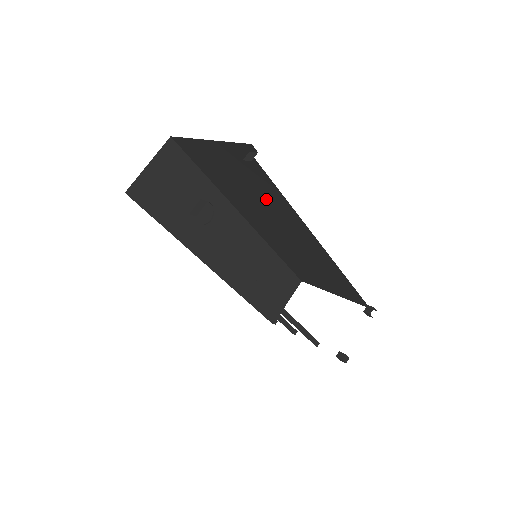
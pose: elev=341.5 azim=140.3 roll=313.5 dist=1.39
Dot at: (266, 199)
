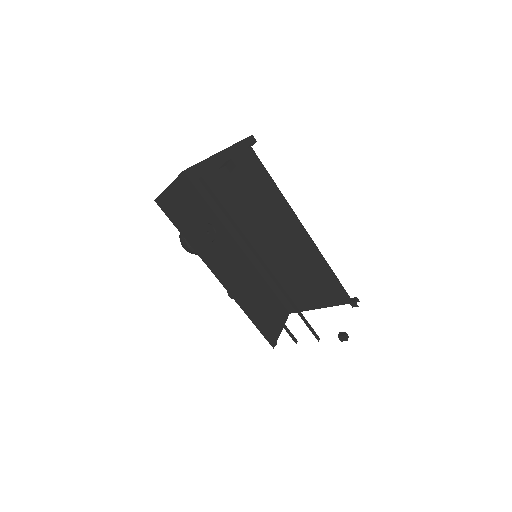
Dot at: (260, 199)
